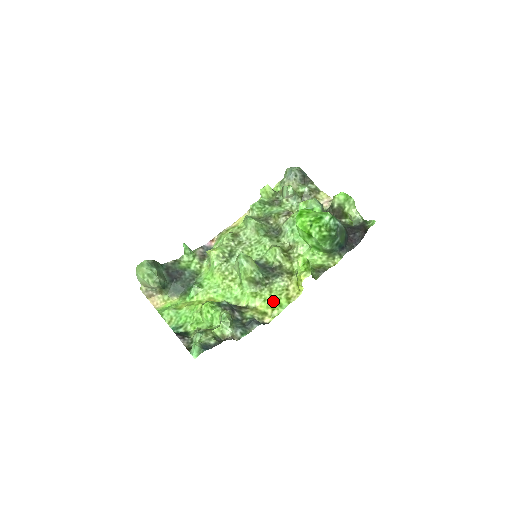
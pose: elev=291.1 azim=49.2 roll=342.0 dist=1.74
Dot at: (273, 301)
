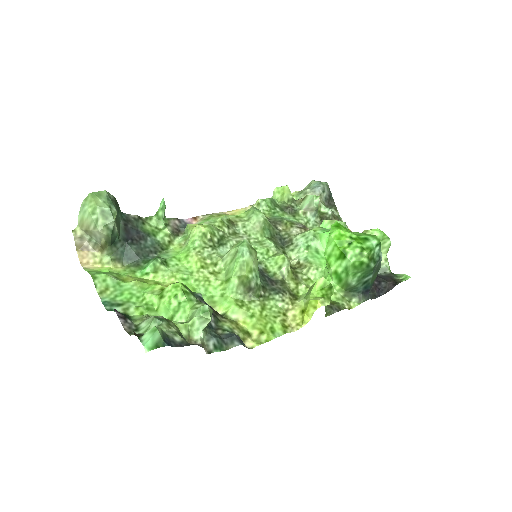
Dot at: (264, 321)
